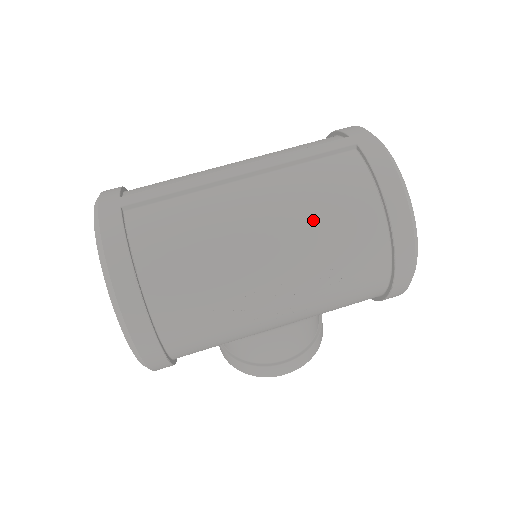
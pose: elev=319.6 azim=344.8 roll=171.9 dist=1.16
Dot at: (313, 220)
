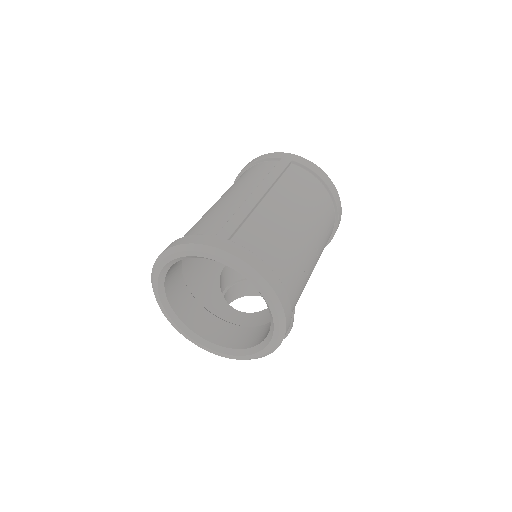
Dot at: (310, 206)
